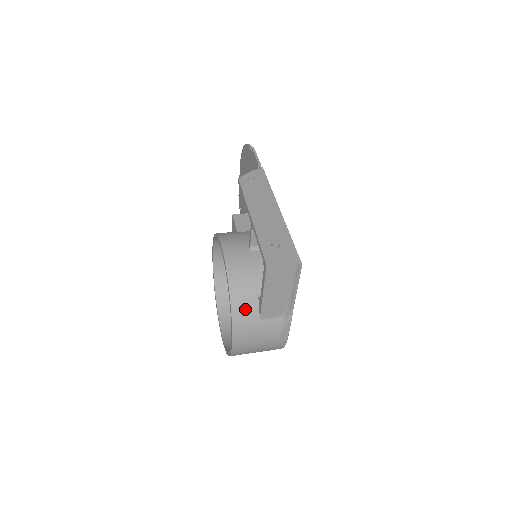
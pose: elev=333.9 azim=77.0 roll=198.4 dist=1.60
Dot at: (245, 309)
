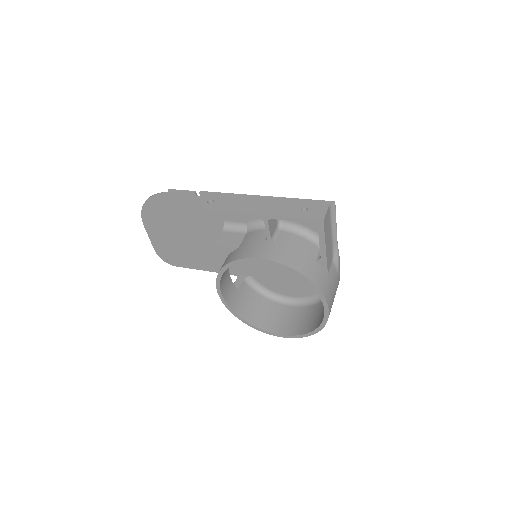
Dot at: (318, 276)
